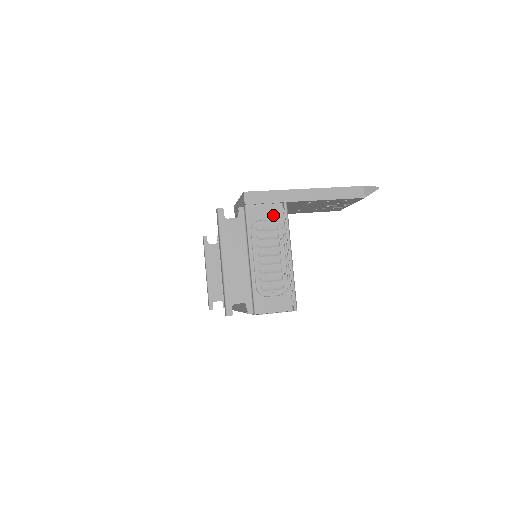
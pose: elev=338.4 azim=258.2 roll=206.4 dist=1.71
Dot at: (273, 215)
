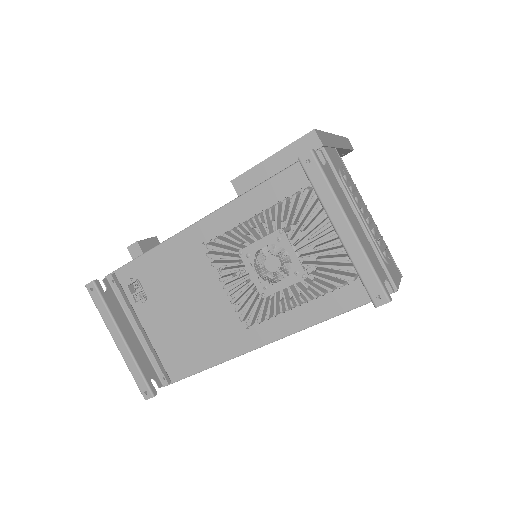
Dot at: (340, 162)
